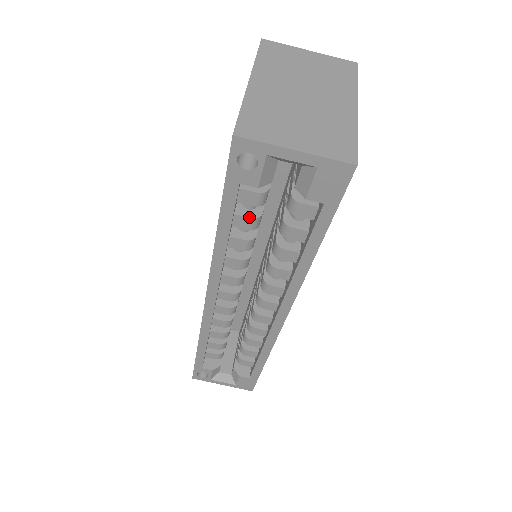
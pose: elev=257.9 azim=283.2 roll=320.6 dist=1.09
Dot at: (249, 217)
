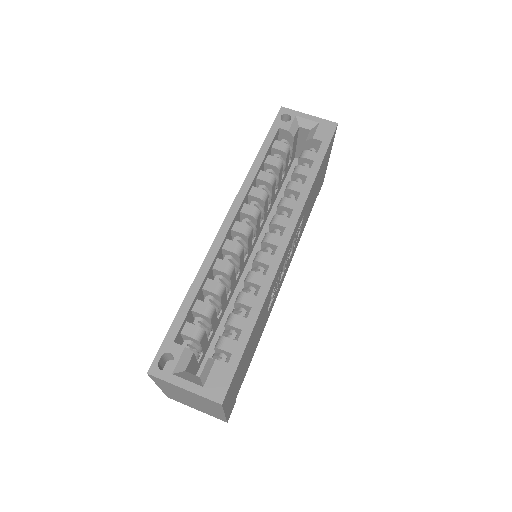
Dot at: occluded
